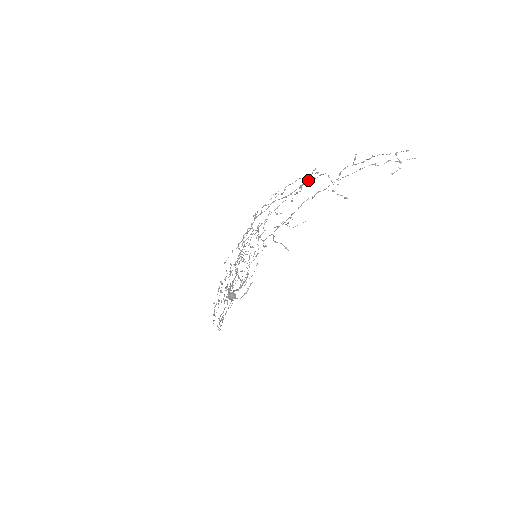
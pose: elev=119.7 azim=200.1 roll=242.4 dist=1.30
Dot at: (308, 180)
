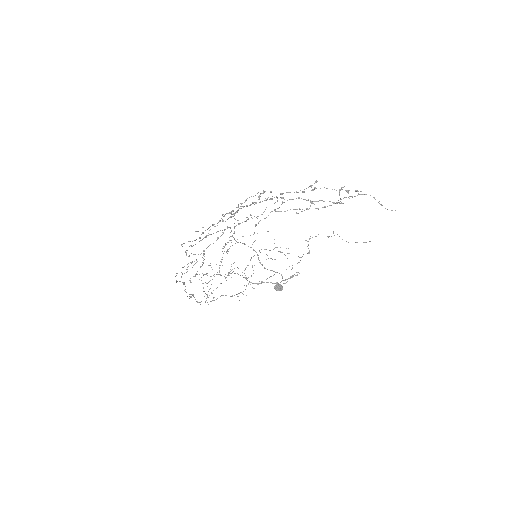
Dot at: occluded
